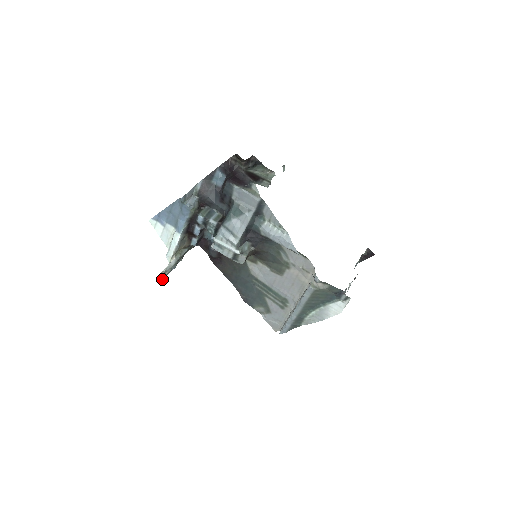
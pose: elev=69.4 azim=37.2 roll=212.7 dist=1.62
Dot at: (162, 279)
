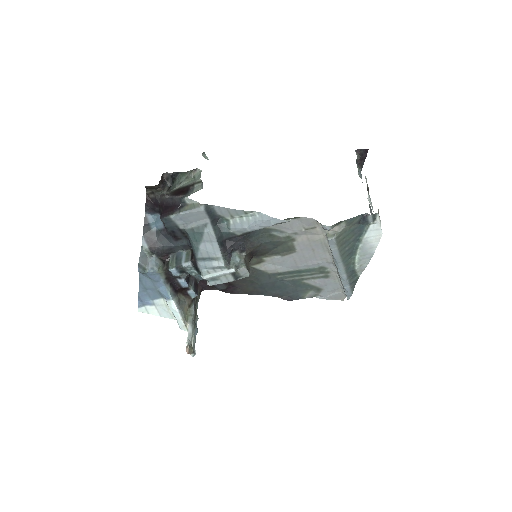
Dot at: (192, 353)
